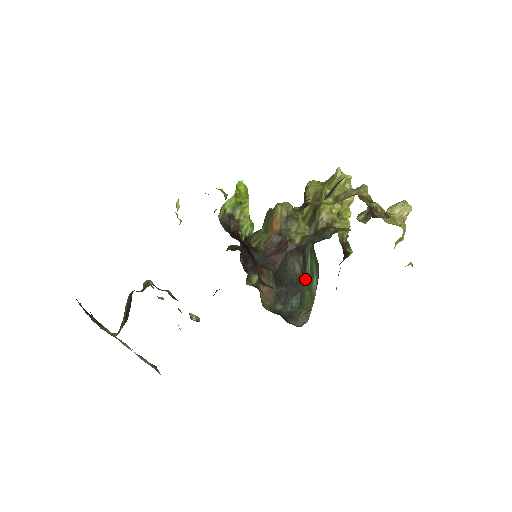
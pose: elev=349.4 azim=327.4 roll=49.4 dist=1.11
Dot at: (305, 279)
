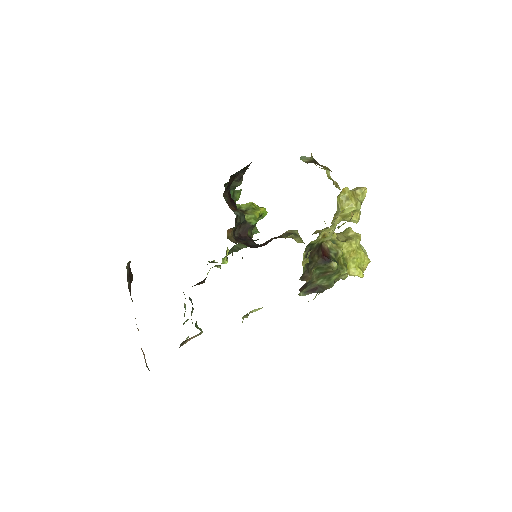
Dot at: occluded
